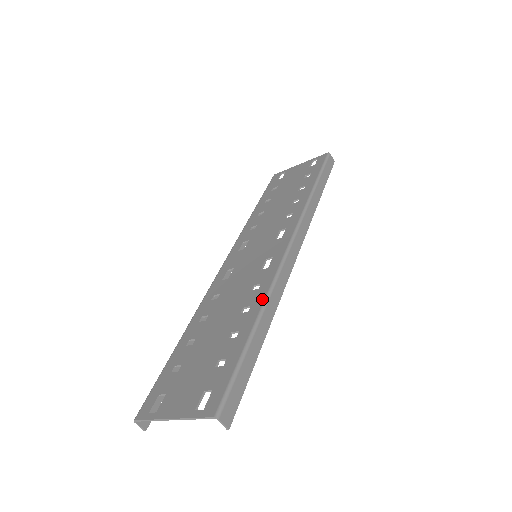
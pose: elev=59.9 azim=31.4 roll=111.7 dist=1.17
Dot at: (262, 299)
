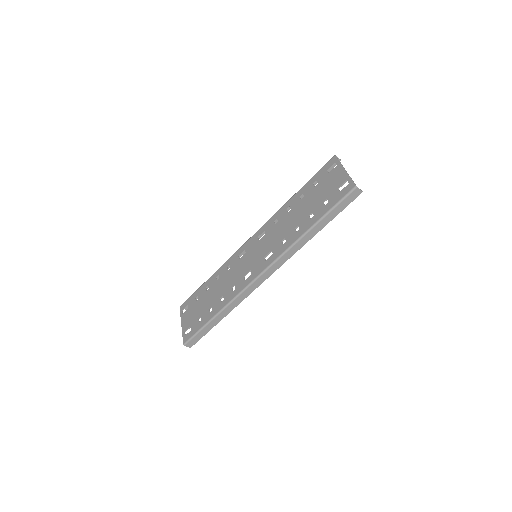
Dot at: (227, 302)
